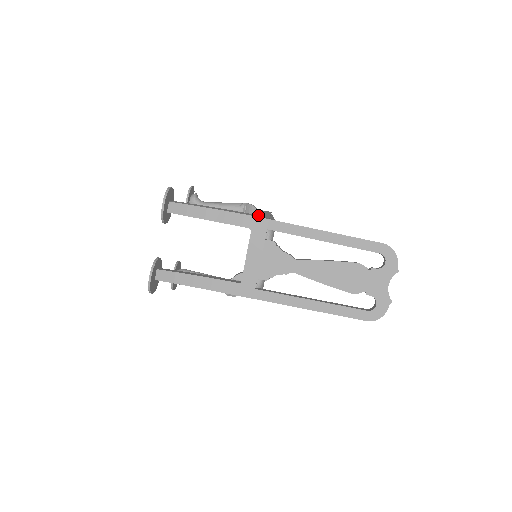
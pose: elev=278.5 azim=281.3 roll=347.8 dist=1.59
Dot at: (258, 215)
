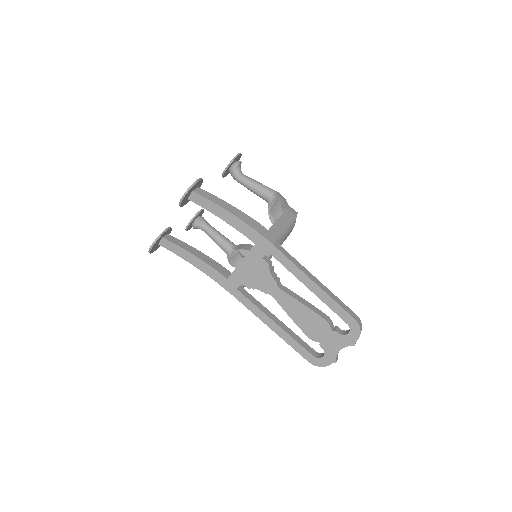
Dot at: (269, 232)
